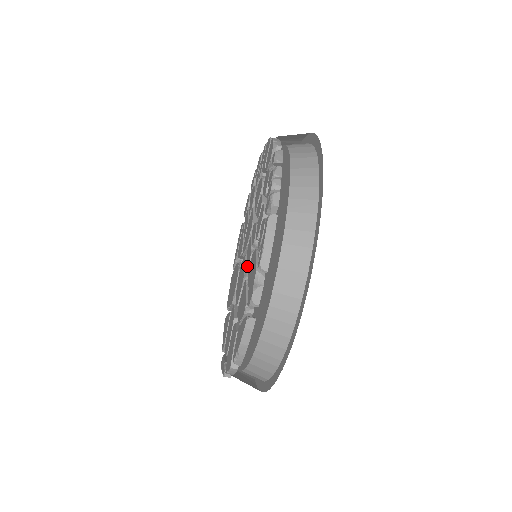
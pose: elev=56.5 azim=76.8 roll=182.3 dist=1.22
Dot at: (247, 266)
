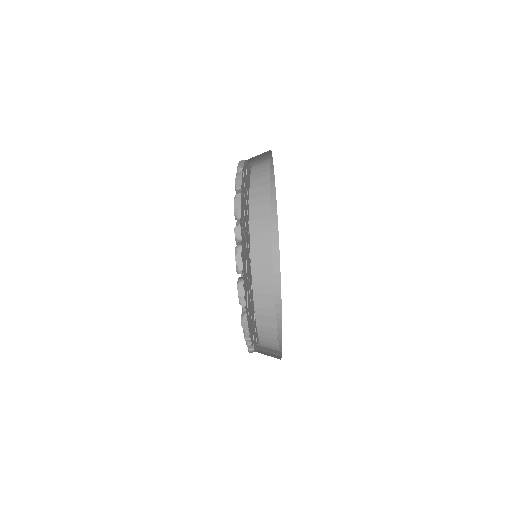
Dot at: occluded
